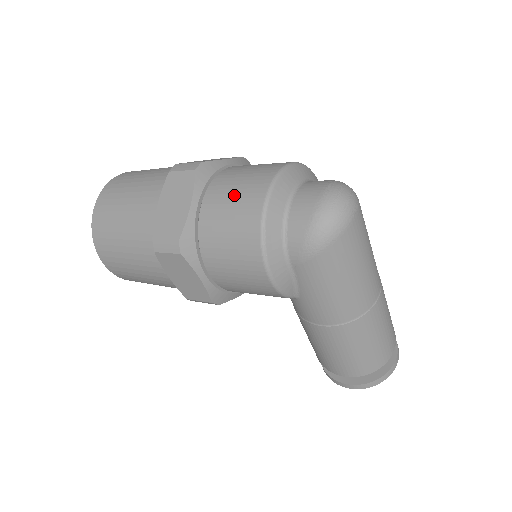
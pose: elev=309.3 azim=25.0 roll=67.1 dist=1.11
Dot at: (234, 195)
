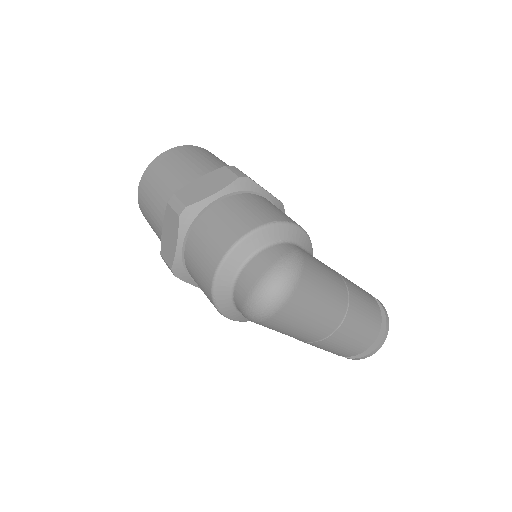
Dot at: (200, 254)
